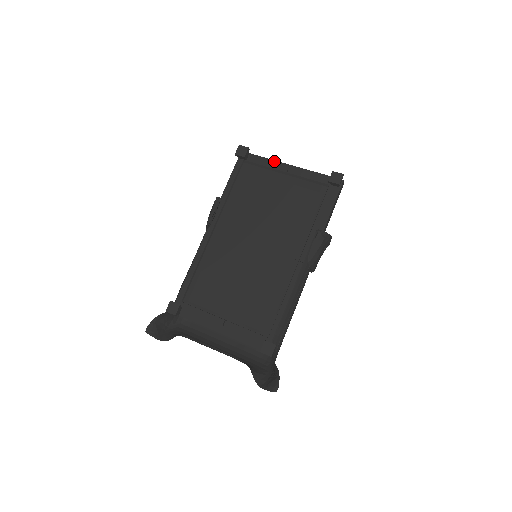
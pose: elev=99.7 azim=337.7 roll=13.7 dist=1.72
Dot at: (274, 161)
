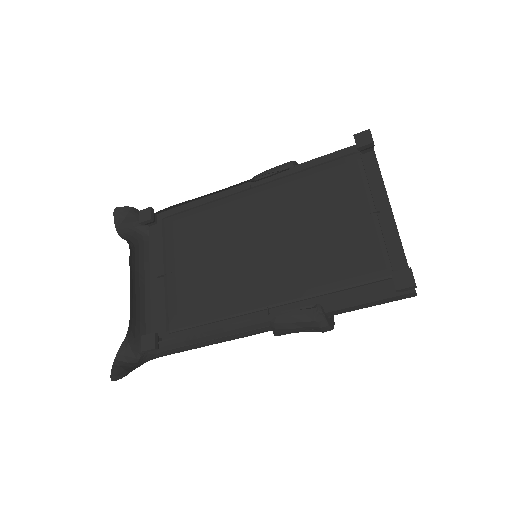
Dot at: (383, 186)
